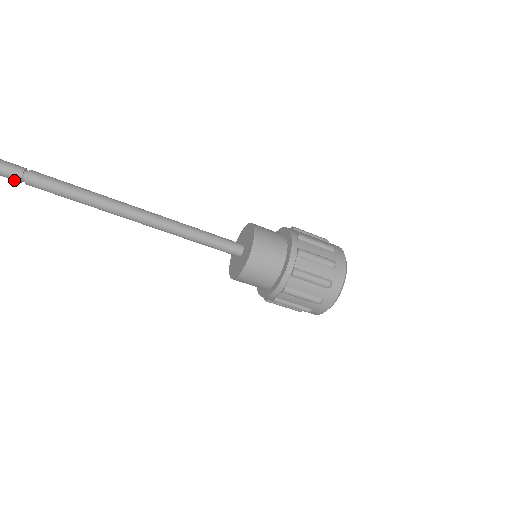
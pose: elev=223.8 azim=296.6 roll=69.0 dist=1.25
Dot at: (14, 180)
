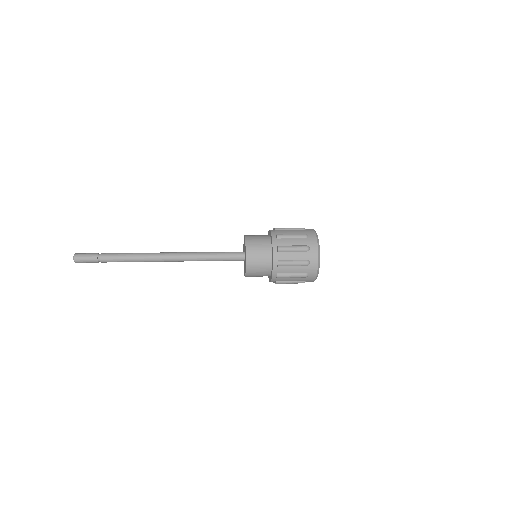
Dot at: (95, 262)
